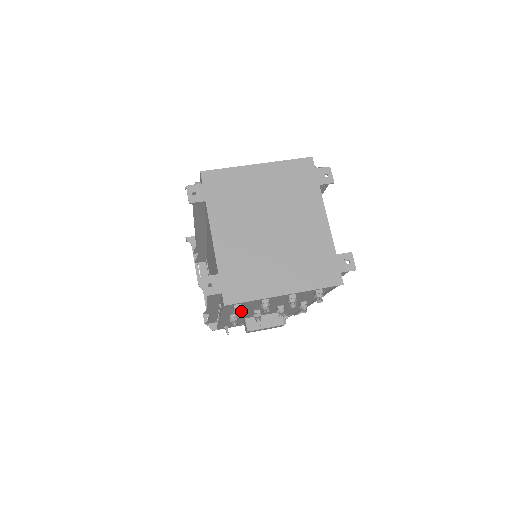
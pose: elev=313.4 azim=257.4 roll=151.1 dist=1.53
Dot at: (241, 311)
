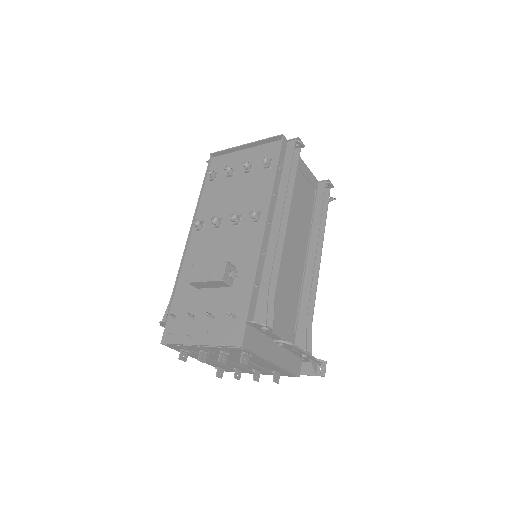
Dot at: (213, 173)
